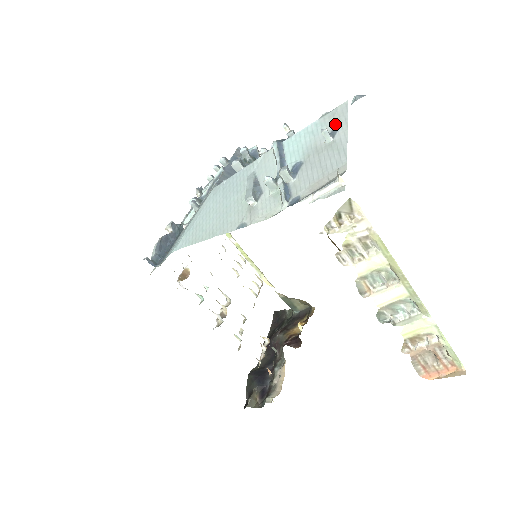
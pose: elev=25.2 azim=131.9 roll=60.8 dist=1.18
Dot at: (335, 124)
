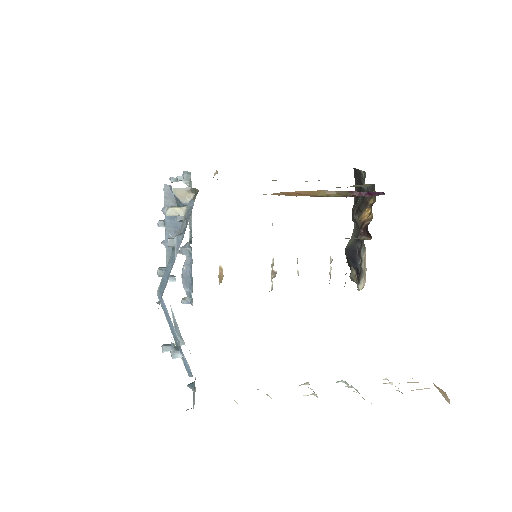
Dot at: occluded
